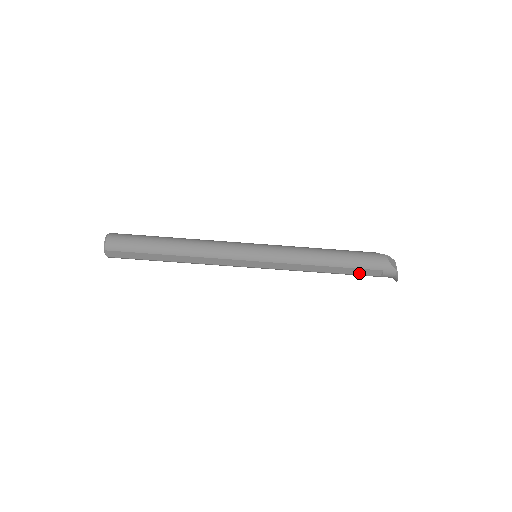
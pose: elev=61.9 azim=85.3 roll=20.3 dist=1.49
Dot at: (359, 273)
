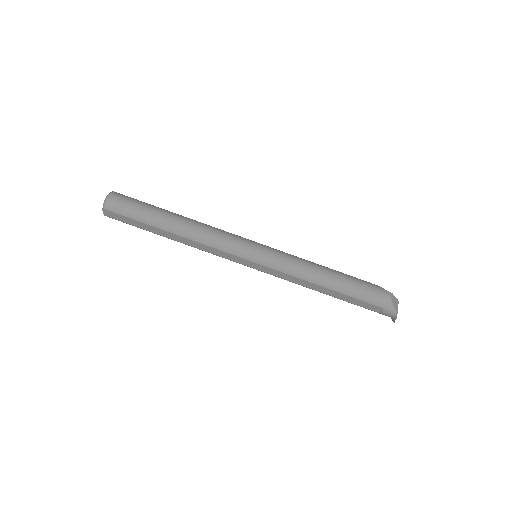
Dot at: (357, 303)
